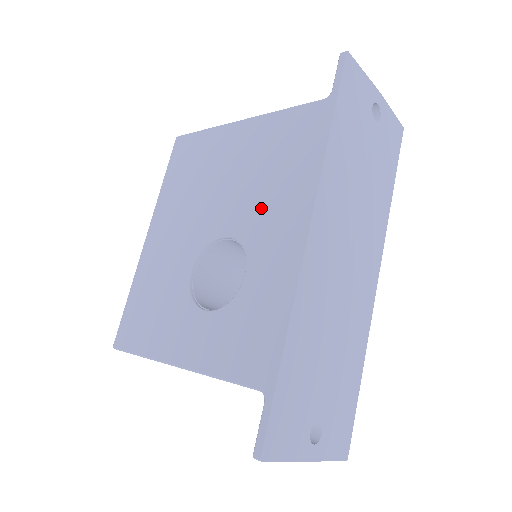
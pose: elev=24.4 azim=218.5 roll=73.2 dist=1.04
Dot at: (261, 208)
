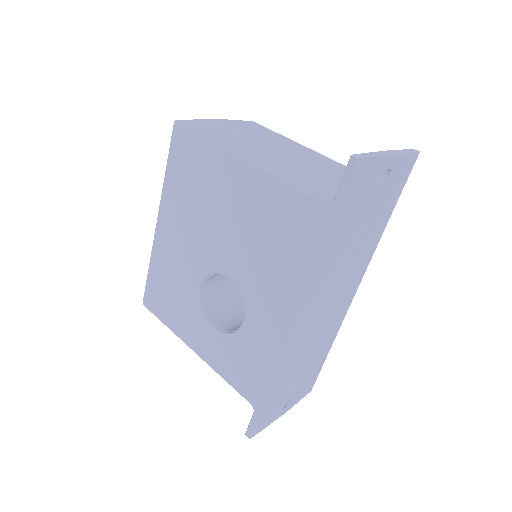
Dot at: (258, 275)
